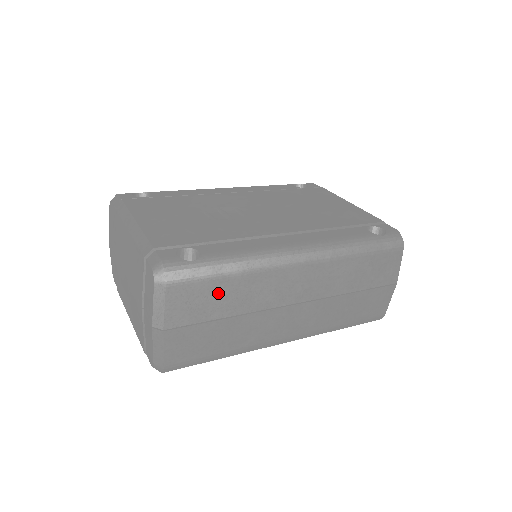
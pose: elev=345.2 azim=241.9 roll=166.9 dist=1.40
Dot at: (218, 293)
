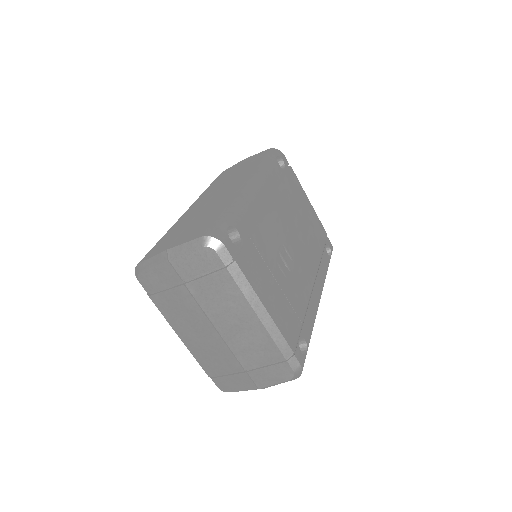
Dot at: occluded
